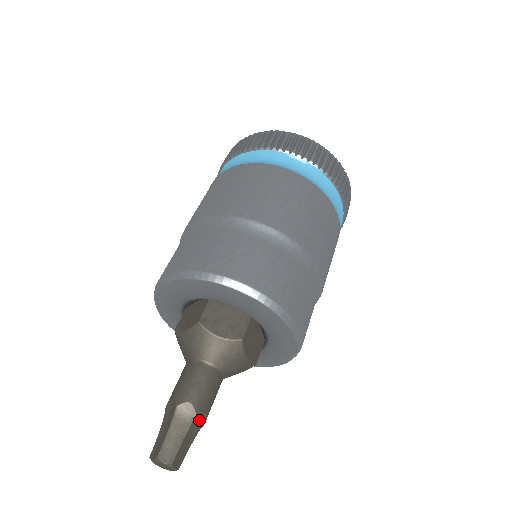
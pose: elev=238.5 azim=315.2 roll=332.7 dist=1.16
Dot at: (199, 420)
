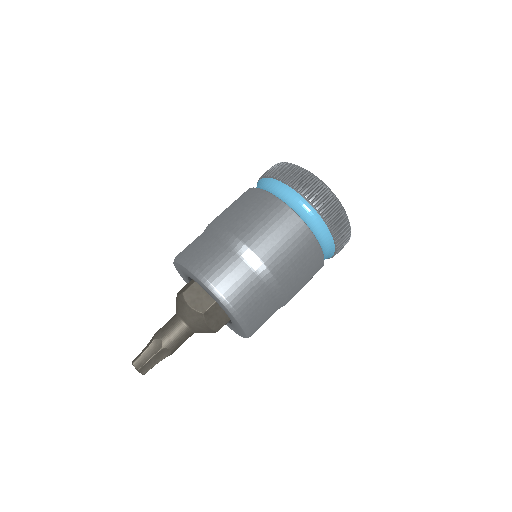
Dot at: occluded
